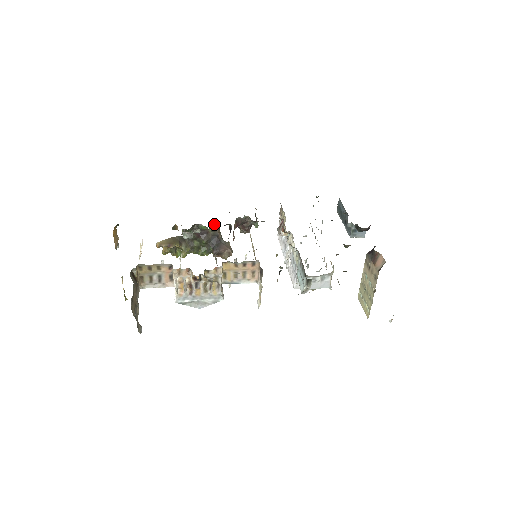
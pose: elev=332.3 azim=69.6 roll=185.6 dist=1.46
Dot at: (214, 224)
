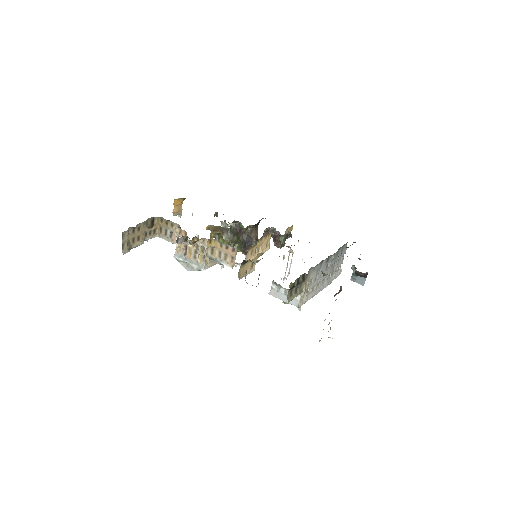
Dot at: (250, 226)
